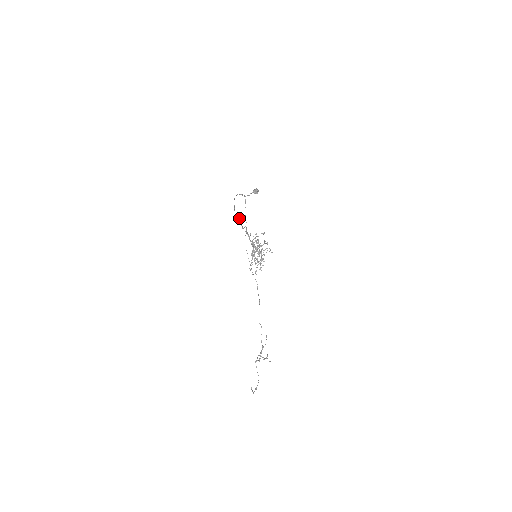
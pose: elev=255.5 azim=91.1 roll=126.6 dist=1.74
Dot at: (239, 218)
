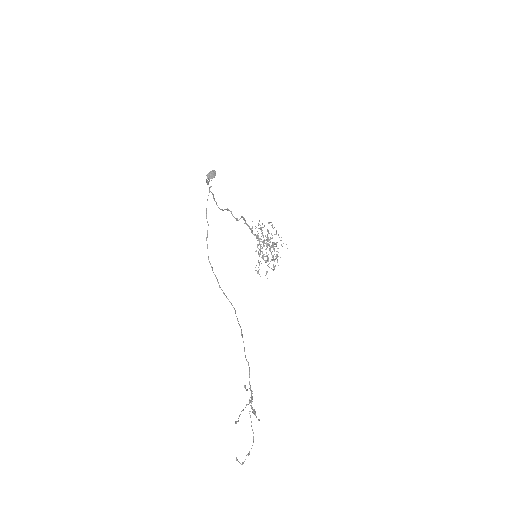
Dot at: (226, 209)
